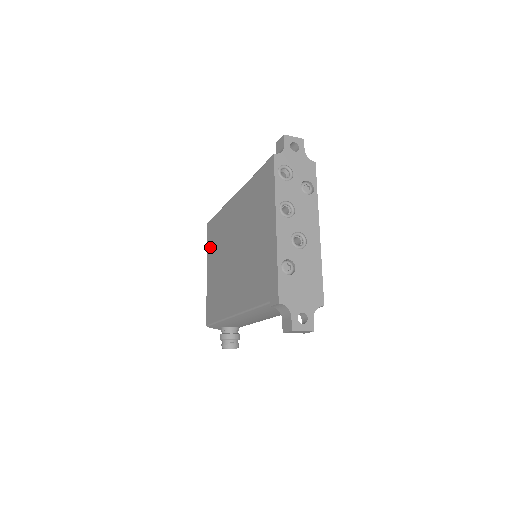
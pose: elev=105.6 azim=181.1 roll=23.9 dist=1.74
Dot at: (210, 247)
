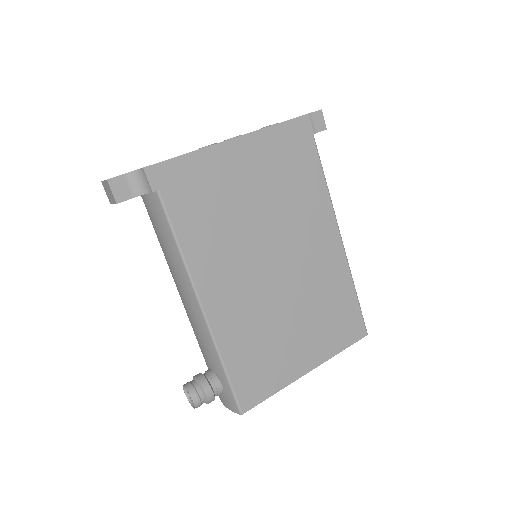
Dot at: occluded
